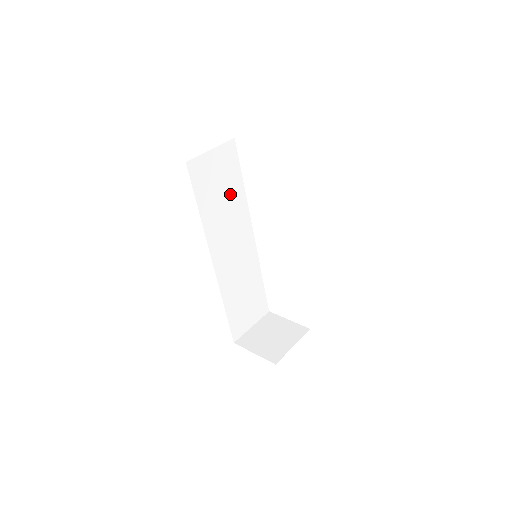
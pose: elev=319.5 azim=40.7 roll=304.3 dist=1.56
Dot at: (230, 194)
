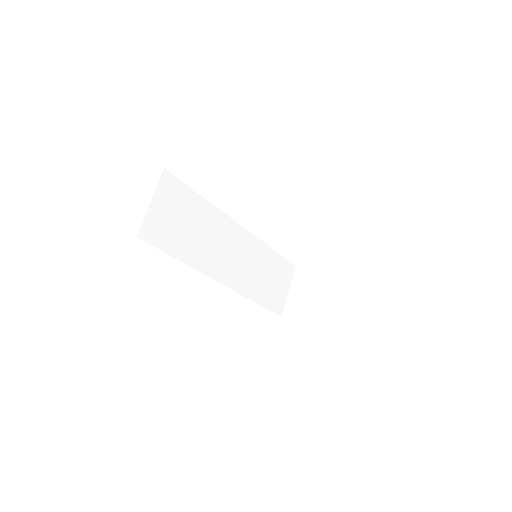
Dot at: (196, 218)
